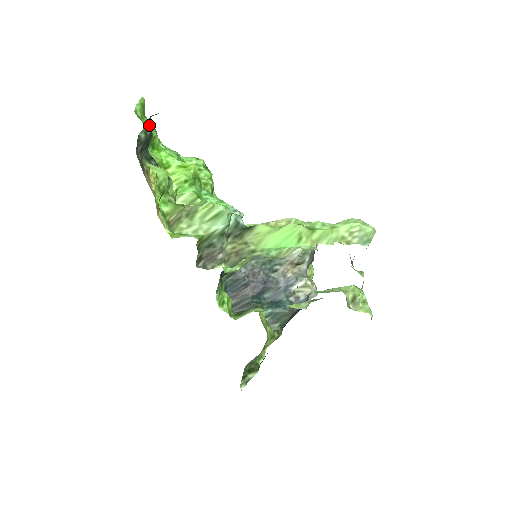
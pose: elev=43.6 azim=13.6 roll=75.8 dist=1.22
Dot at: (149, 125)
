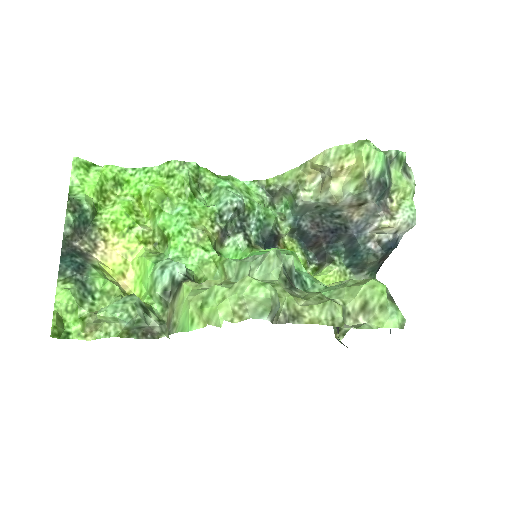
Dot at: (69, 214)
